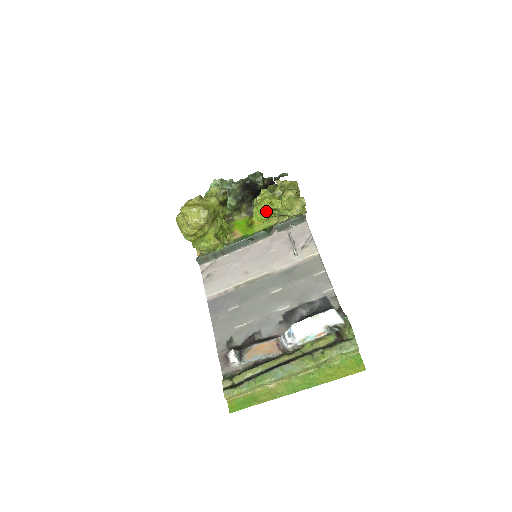
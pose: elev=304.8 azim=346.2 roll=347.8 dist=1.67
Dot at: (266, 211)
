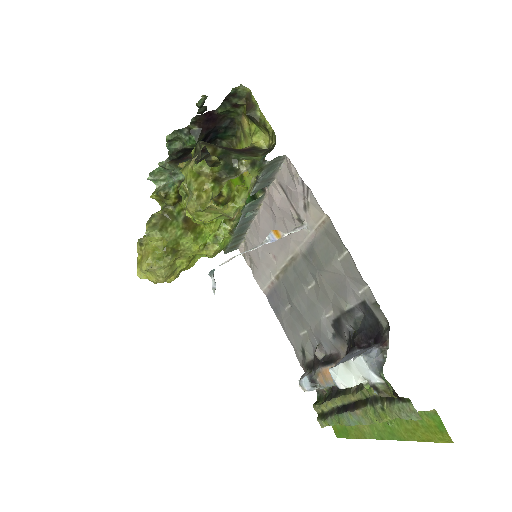
Dot at: (204, 223)
